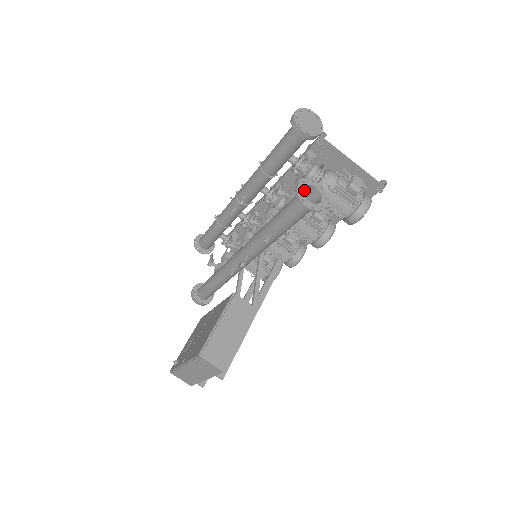
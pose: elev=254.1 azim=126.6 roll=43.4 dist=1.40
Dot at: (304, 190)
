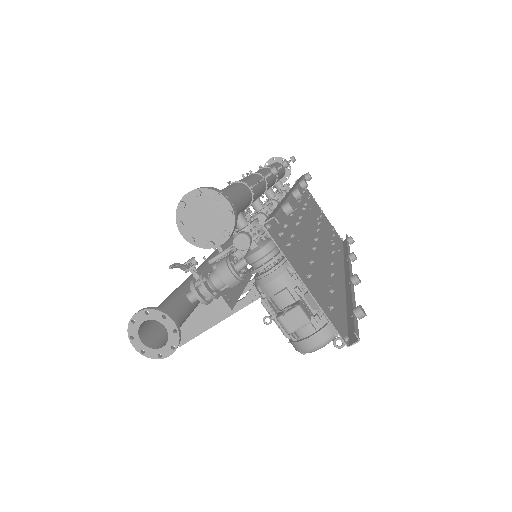
Dot at: occluded
